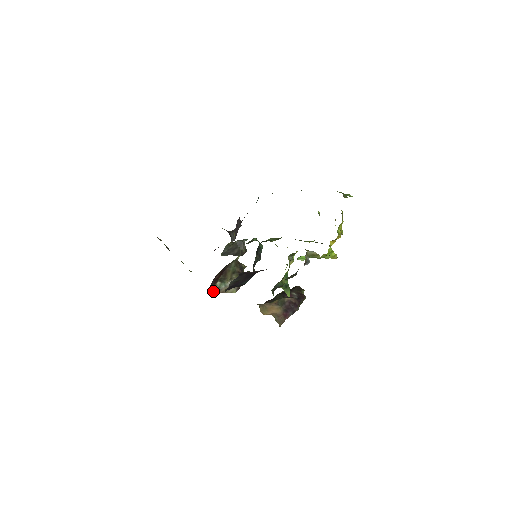
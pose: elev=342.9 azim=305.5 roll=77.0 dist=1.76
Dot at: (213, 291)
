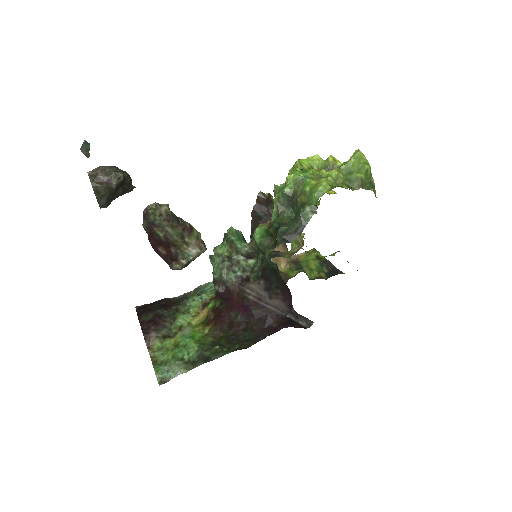
Dot at: occluded
